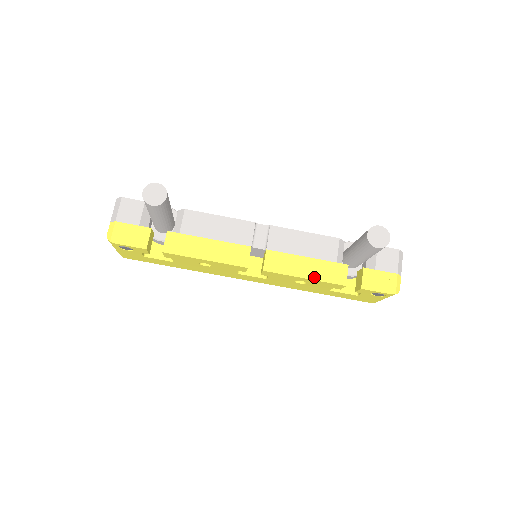
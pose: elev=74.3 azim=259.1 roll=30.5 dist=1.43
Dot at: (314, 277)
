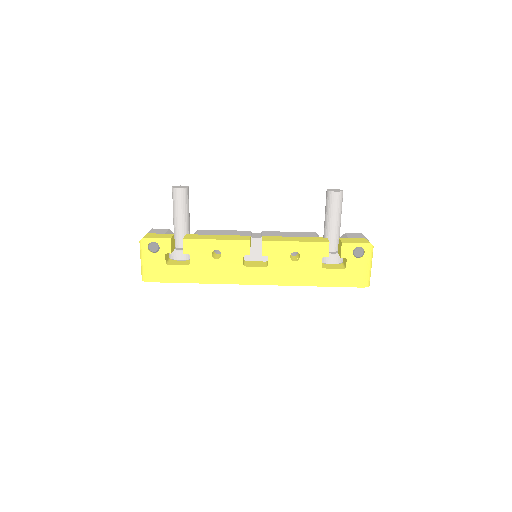
Dot at: (303, 241)
